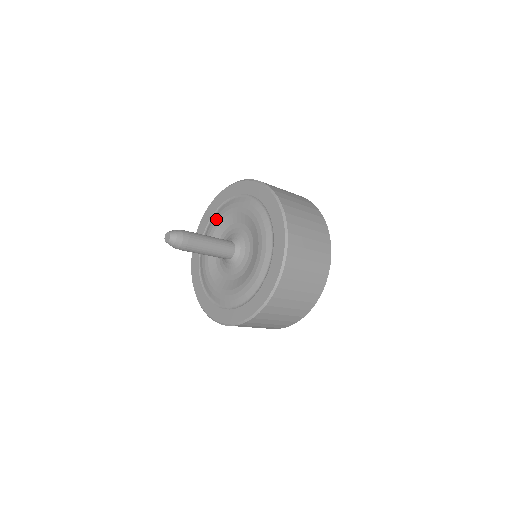
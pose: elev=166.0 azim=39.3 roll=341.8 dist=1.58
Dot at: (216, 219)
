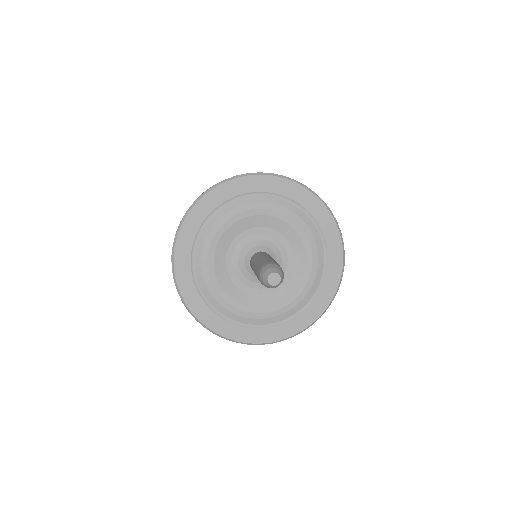
Dot at: (213, 233)
